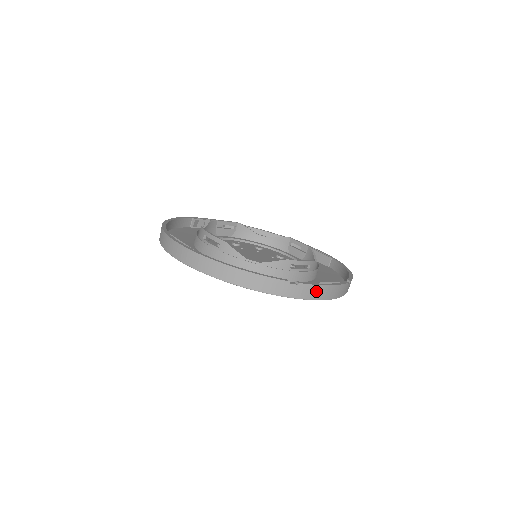
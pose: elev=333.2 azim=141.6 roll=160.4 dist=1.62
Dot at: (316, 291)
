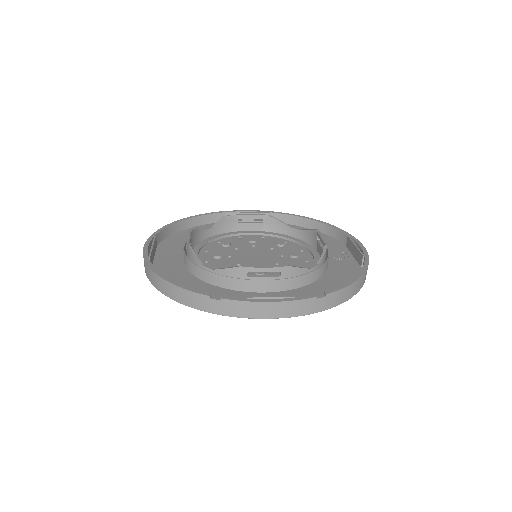
Dot at: (249, 308)
